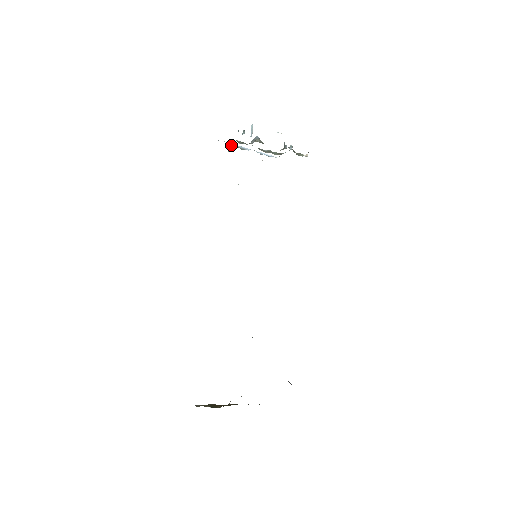
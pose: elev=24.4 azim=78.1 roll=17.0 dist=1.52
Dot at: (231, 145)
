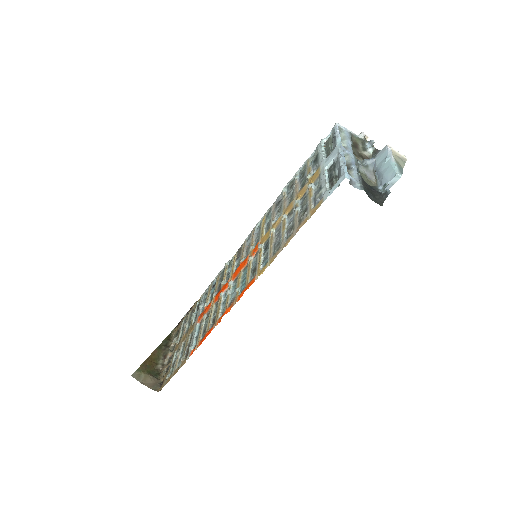
Dot at: occluded
